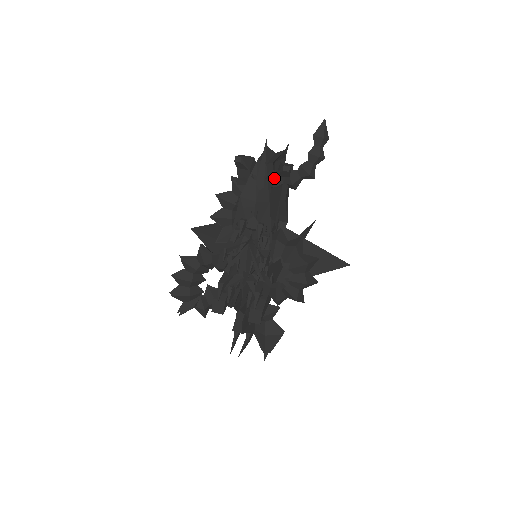
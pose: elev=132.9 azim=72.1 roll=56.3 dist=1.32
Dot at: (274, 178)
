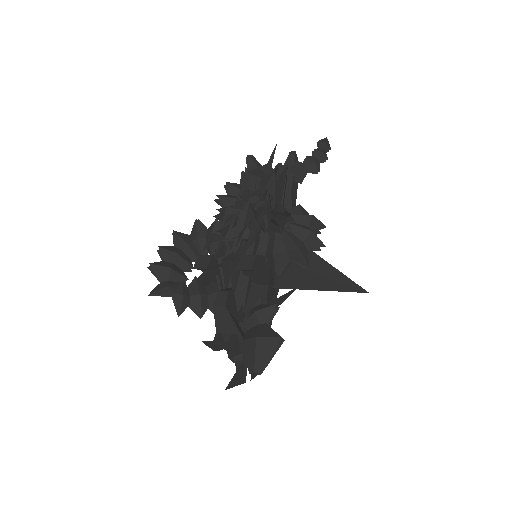
Dot at: (281, 167)
